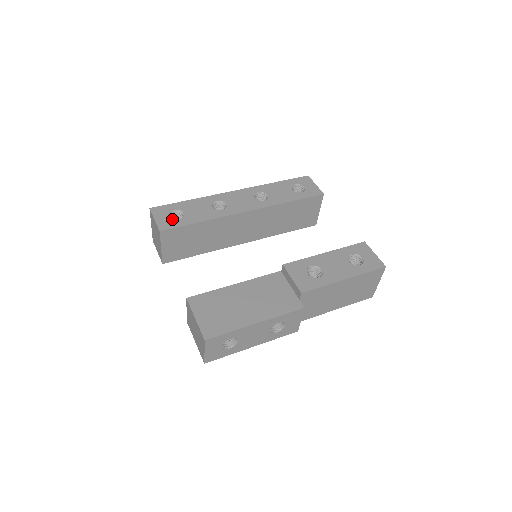
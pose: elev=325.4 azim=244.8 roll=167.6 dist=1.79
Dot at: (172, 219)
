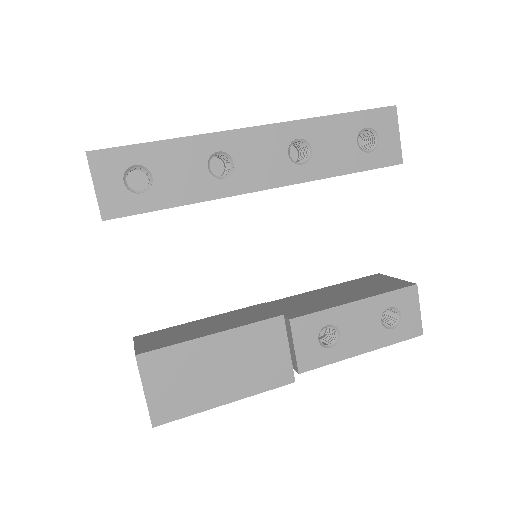
Dot at: (128, 191)
